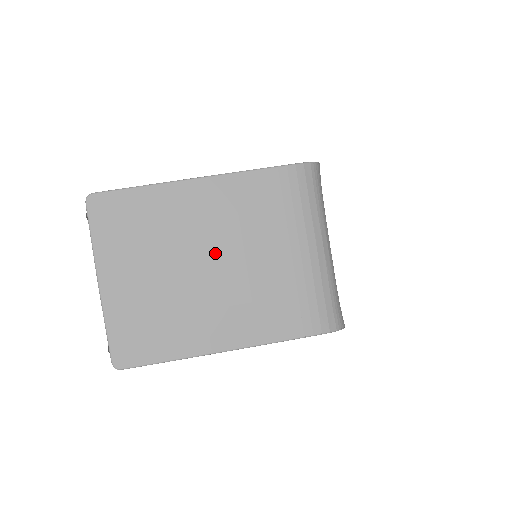
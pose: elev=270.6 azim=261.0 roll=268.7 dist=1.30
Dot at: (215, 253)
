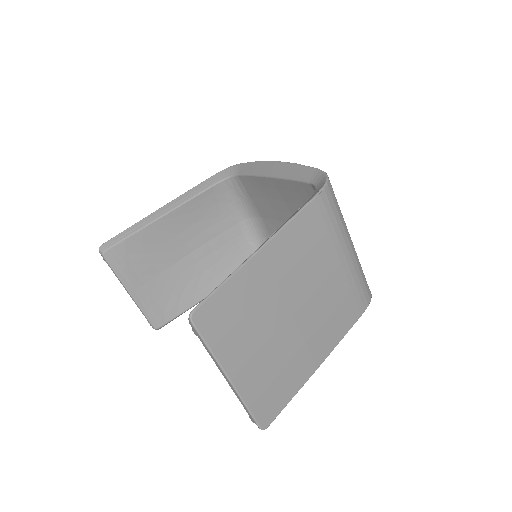
Dot at: (298, 297)
